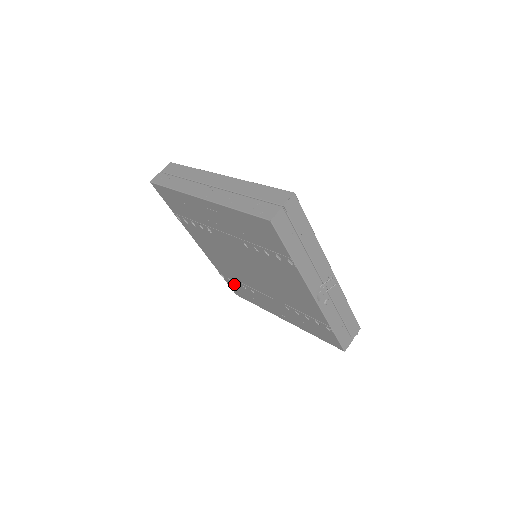
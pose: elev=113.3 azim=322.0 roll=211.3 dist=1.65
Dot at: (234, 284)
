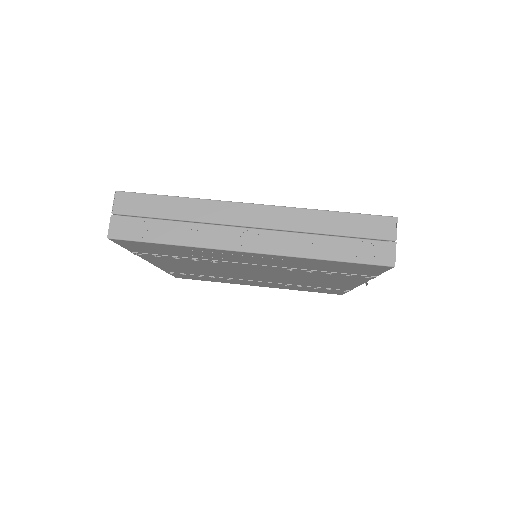
Dot at: occluded
